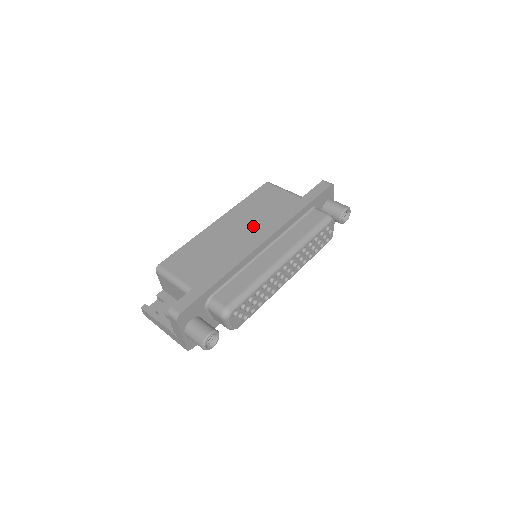
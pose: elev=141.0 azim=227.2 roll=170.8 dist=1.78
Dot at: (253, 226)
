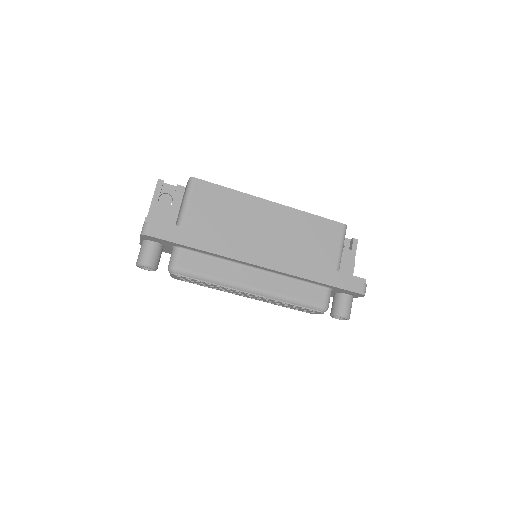
Dot at: (280, 242)
